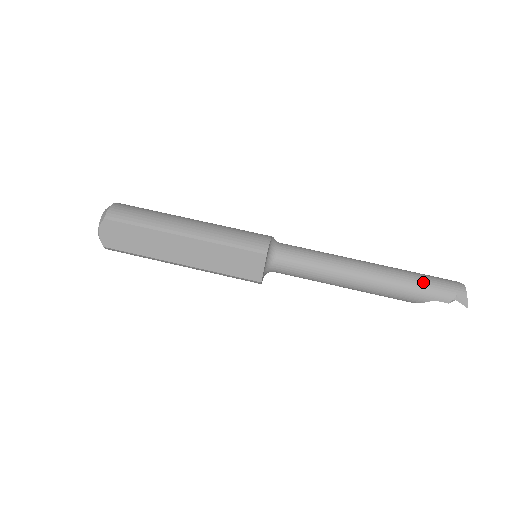
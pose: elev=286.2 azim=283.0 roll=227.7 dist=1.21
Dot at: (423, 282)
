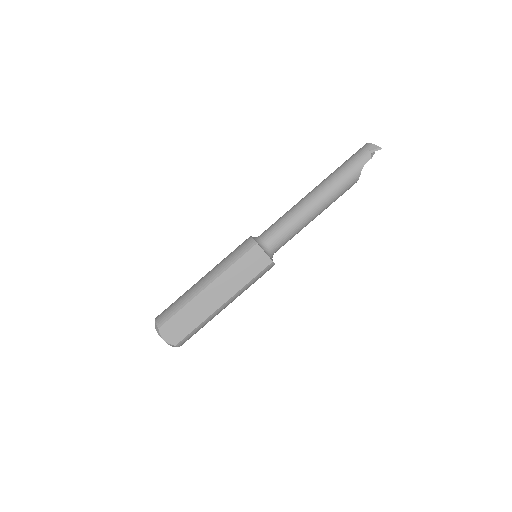
Dot at: (347, 165)
